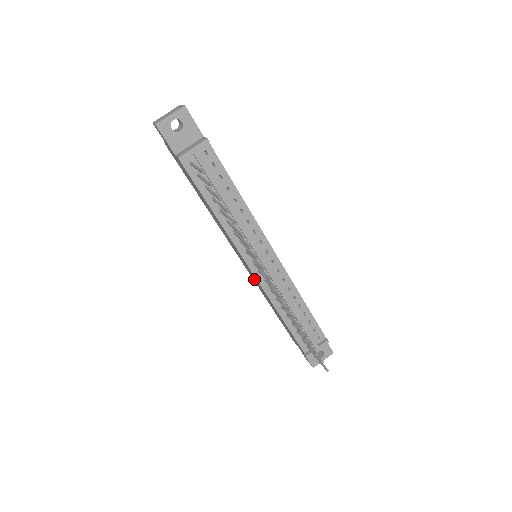
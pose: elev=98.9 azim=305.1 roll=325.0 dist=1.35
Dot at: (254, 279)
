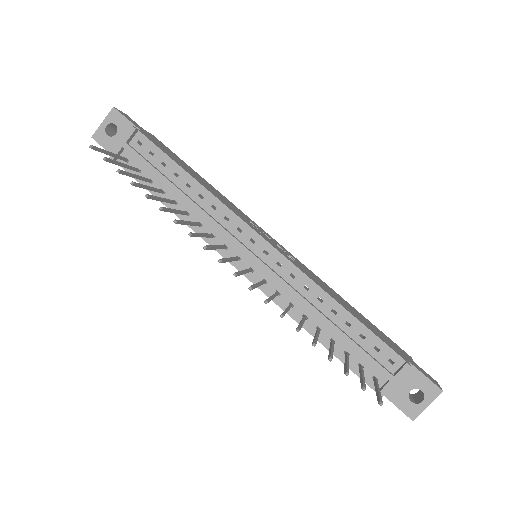
Dot at: occluded
